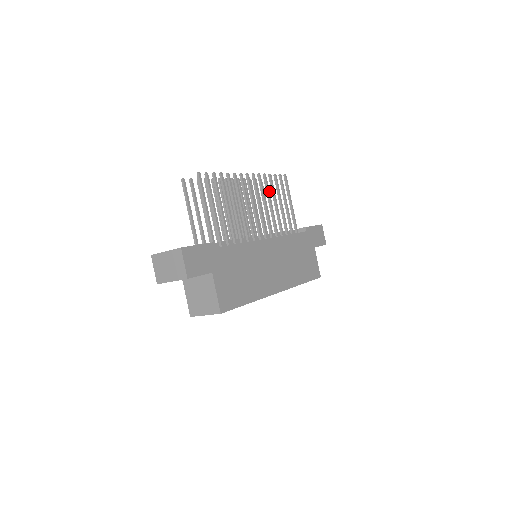
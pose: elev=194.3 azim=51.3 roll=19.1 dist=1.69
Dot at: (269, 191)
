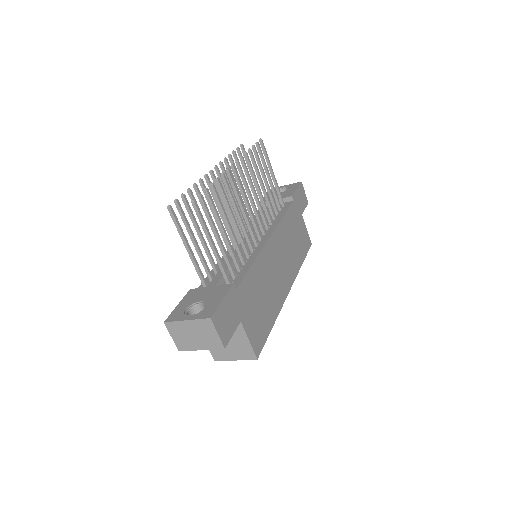
Dot at: (254, 173)
